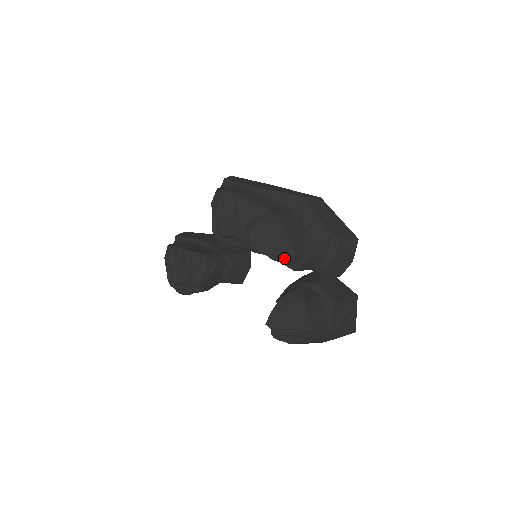
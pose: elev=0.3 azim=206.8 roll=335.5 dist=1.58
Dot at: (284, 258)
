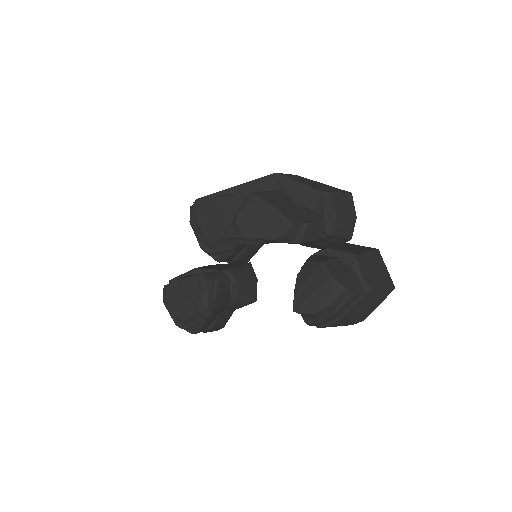
Dot at: (282, 232)
